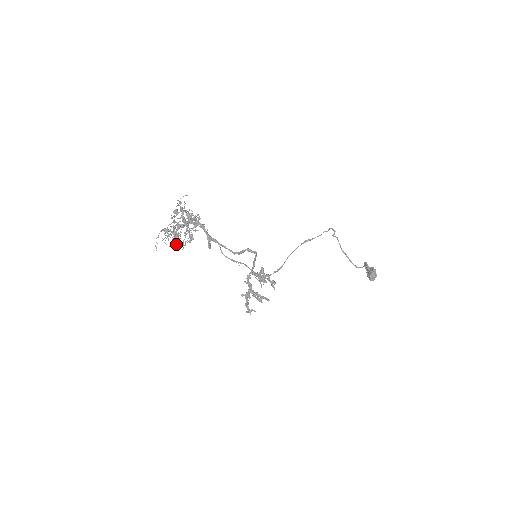
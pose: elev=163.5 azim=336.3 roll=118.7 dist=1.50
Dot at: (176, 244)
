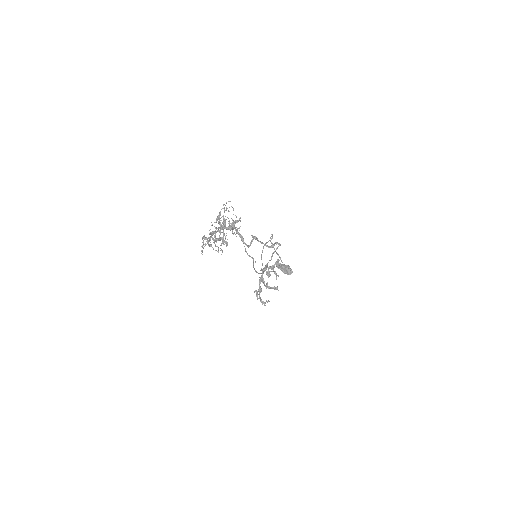
Dot at: (215, 250)
